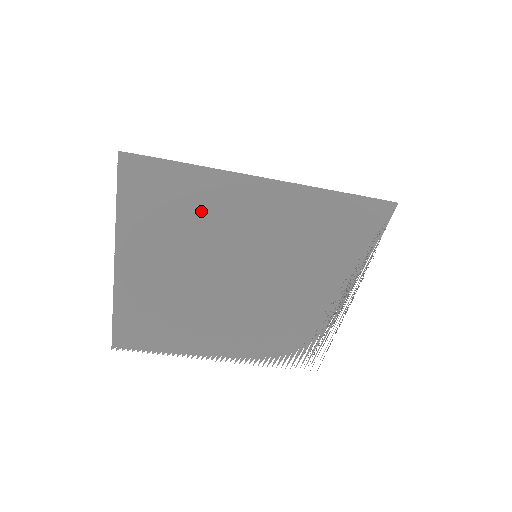
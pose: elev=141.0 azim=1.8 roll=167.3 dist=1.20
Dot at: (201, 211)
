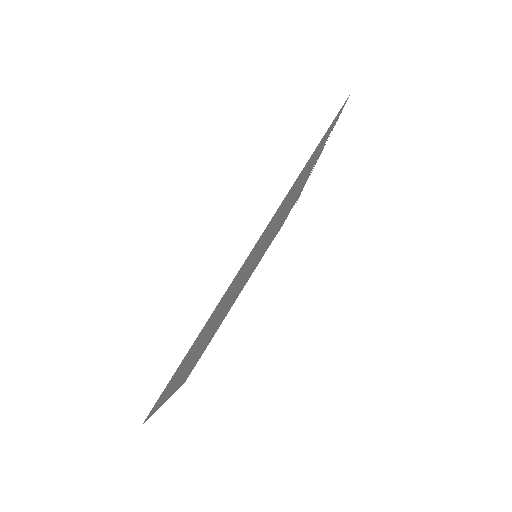
Dot at: (215, 317)
